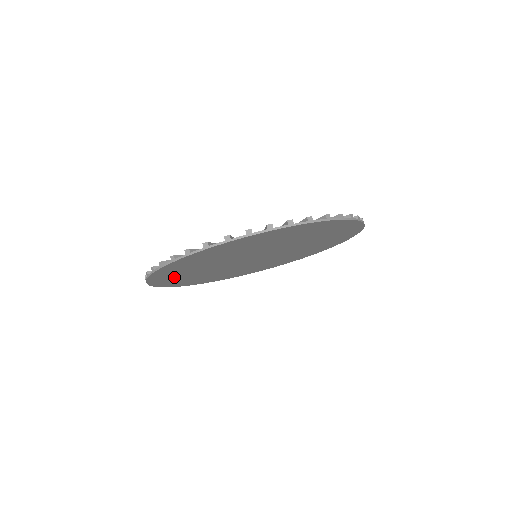
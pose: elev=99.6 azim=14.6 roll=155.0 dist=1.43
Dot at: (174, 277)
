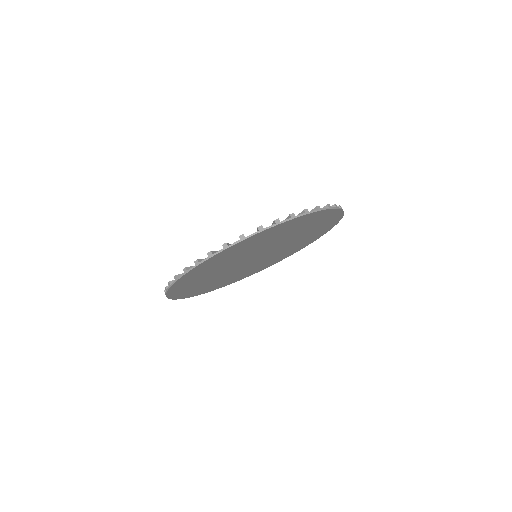
Dot at: (190, 282)
